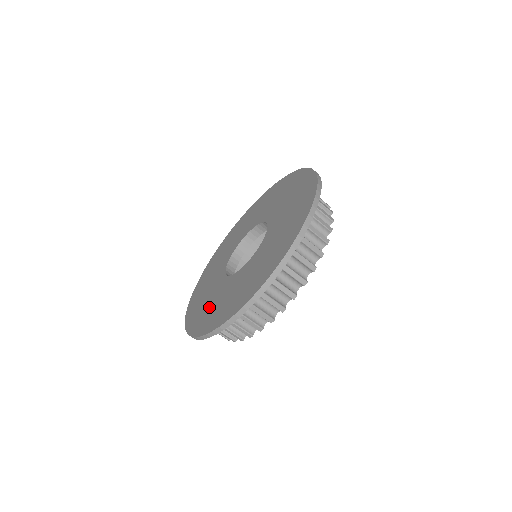
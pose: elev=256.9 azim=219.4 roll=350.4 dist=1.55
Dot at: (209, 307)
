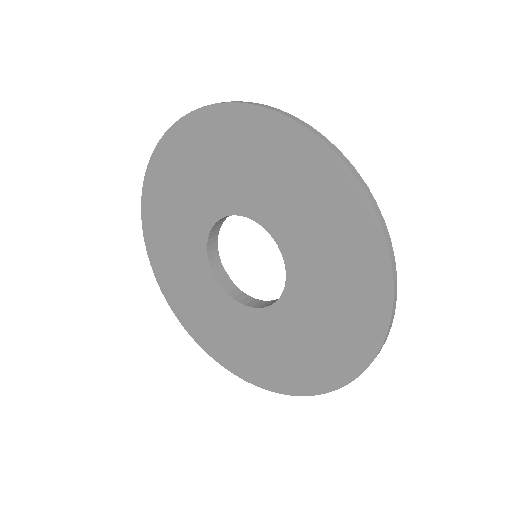
Dot at: (213, 325)
